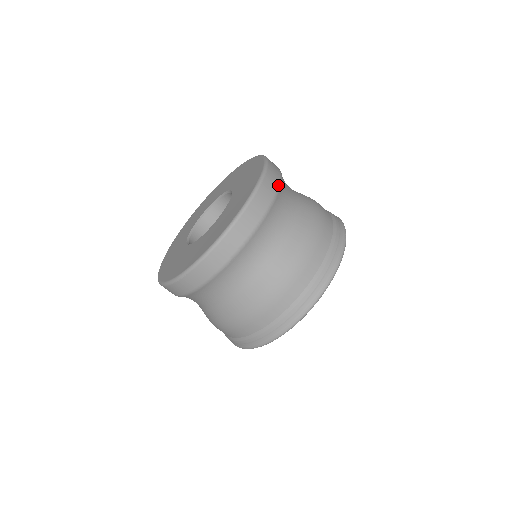
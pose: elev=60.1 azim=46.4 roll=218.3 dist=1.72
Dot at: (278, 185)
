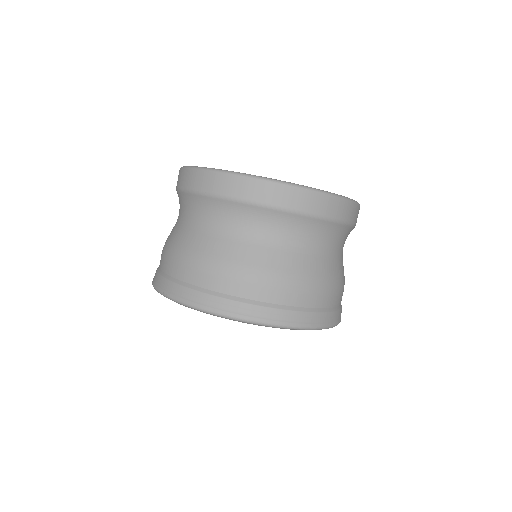
Dot at: occluded
